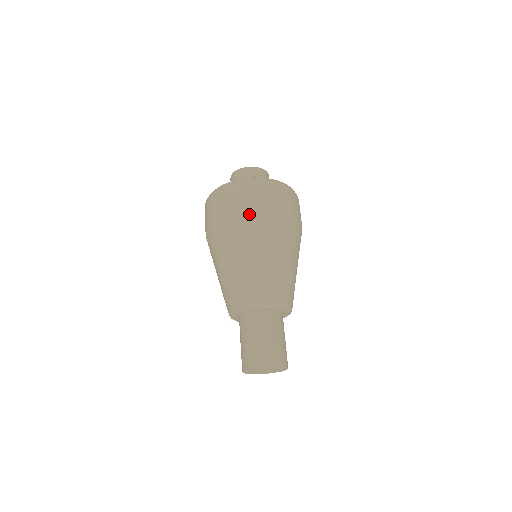
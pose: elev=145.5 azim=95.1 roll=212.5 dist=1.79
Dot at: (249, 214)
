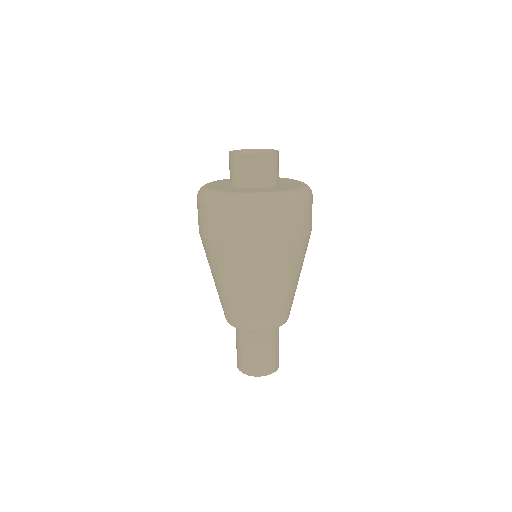
Dot at: (247, 250)
